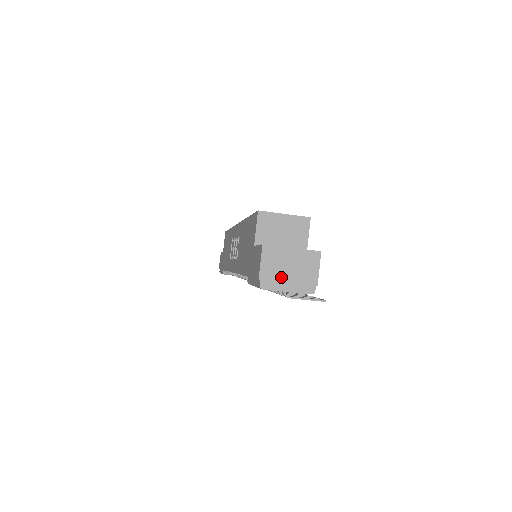
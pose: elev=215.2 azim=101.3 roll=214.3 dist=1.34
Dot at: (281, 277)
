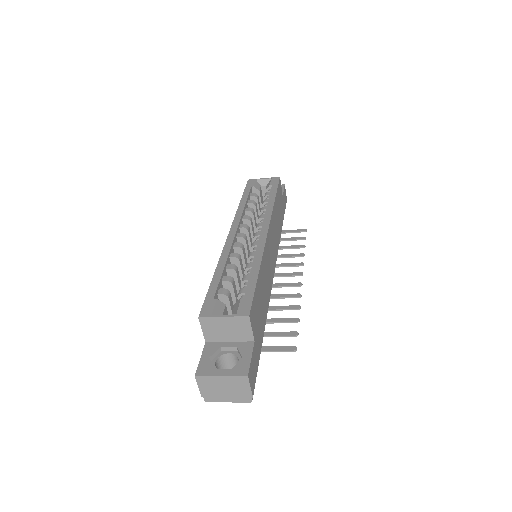
Dot at: (219, 394)
